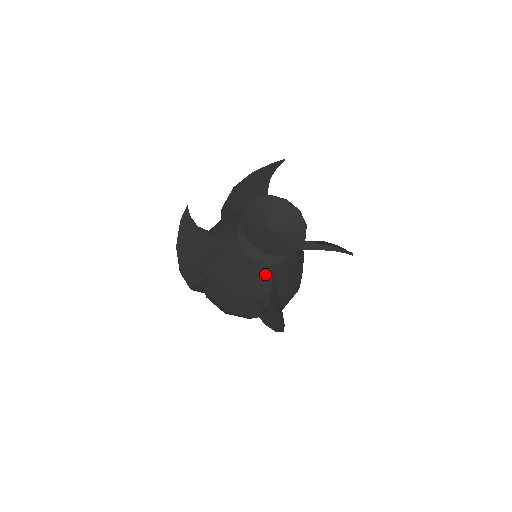
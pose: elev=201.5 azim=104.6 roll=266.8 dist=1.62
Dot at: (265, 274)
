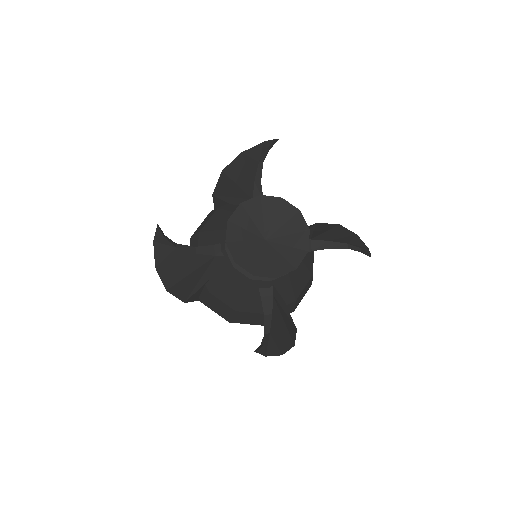
Dot at: (264, 291)
